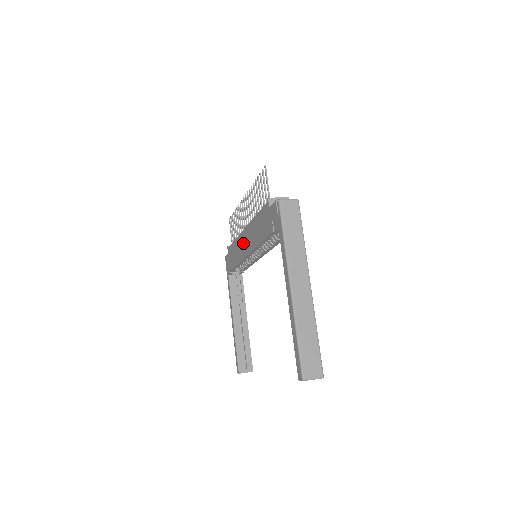
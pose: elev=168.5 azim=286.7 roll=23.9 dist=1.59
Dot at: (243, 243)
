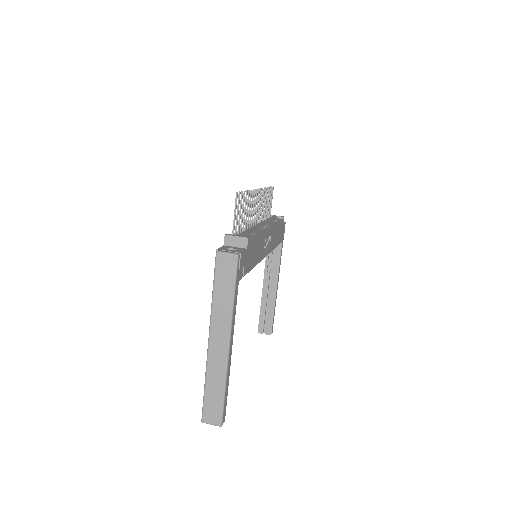
Dot at: occluded
